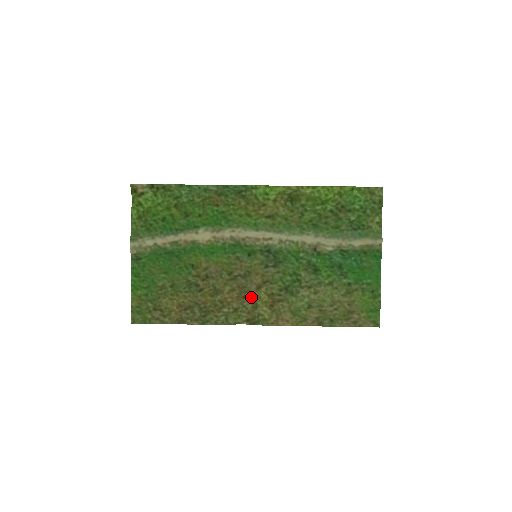
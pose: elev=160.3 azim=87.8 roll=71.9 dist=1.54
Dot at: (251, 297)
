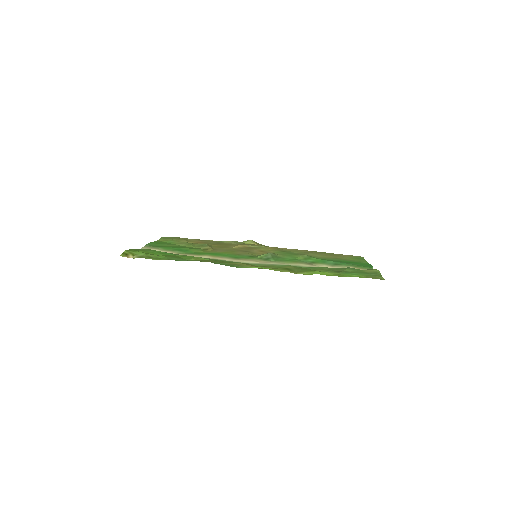
Dot at: (256, 248)
